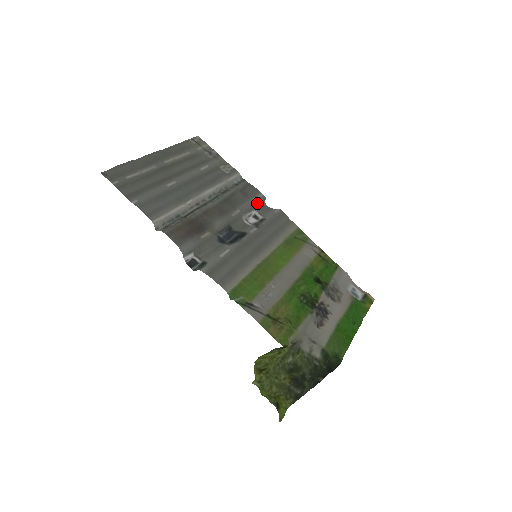
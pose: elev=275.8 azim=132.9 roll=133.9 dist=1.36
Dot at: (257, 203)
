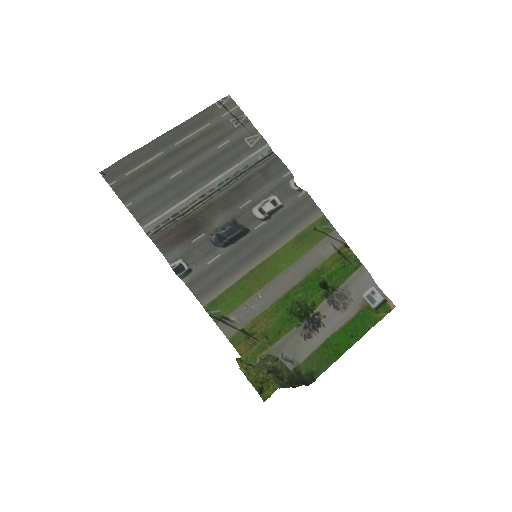
Dot at: (279, 185)
